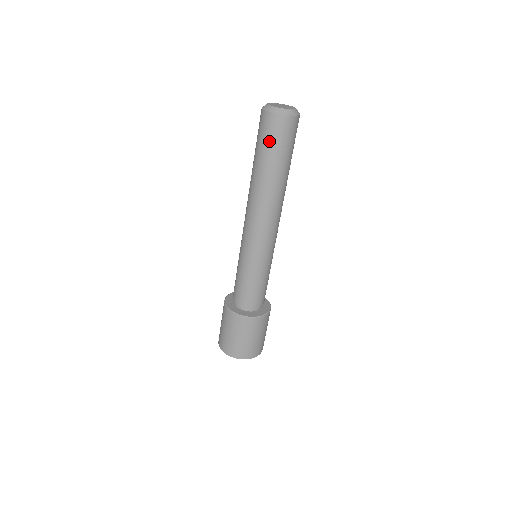
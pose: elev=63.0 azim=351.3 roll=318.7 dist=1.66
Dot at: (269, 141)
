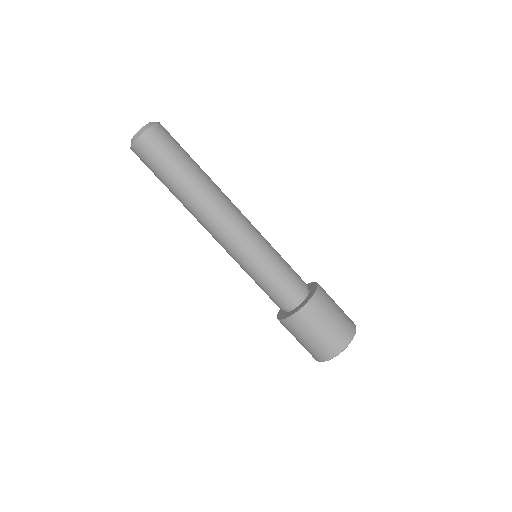
Dot at: occluded
